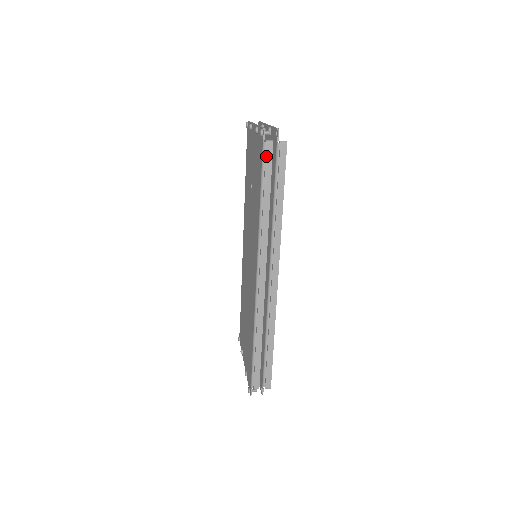
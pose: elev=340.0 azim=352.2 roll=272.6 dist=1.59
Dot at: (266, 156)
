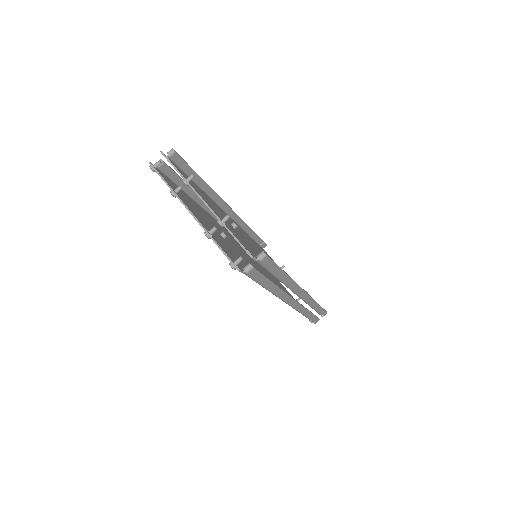
Dot at: (253, 277)
